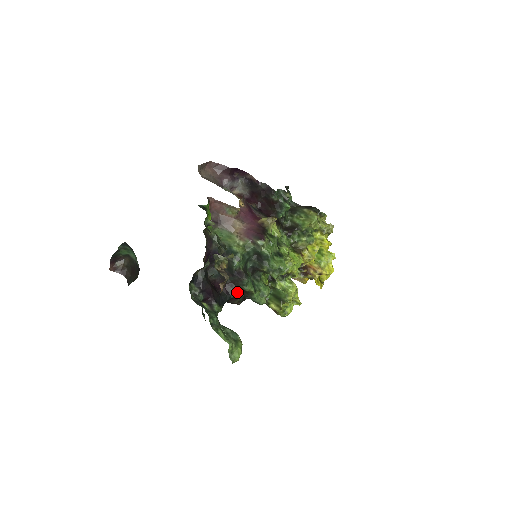
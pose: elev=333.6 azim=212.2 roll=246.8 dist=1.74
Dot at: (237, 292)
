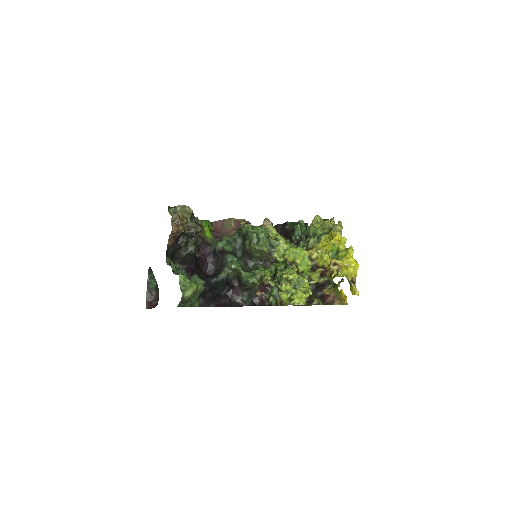
Dot at: (223, 272)
